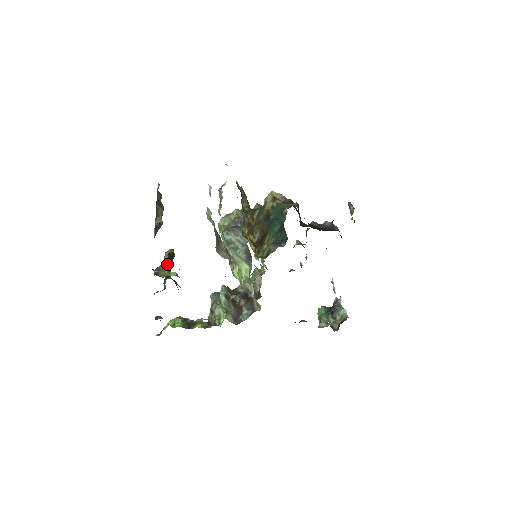
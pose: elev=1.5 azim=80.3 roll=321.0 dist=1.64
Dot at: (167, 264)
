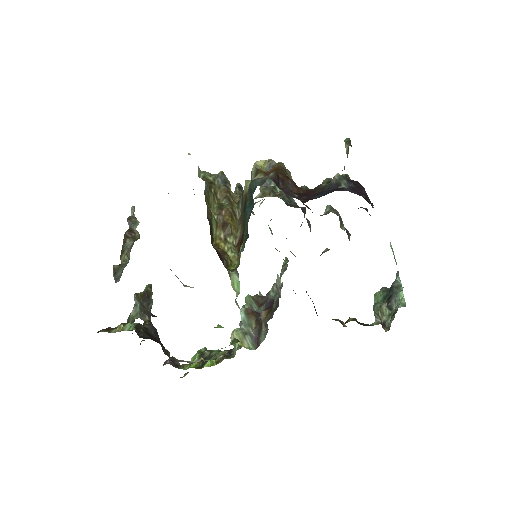
Dot at: (138, 309)
